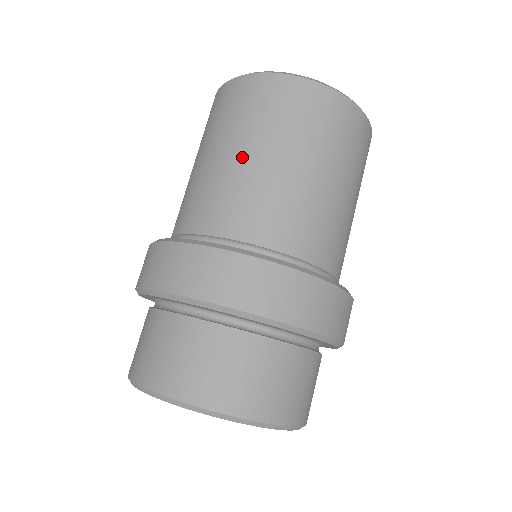
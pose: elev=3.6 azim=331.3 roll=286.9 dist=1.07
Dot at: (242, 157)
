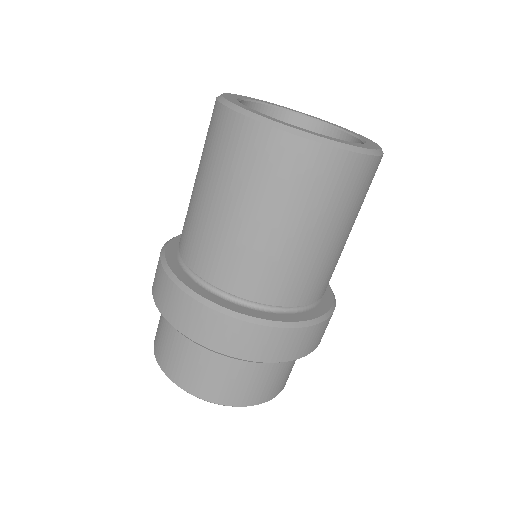
Dot at: (266, 229)
